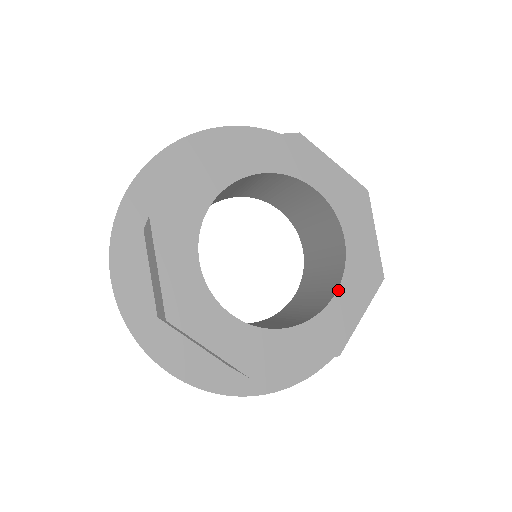
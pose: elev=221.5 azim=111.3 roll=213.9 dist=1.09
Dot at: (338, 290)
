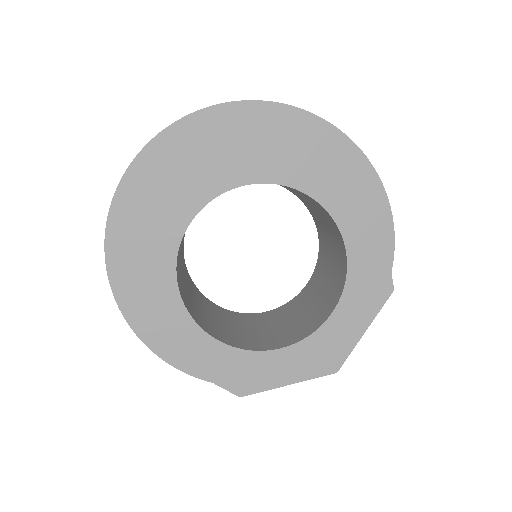
Dot at: (287, 347)
